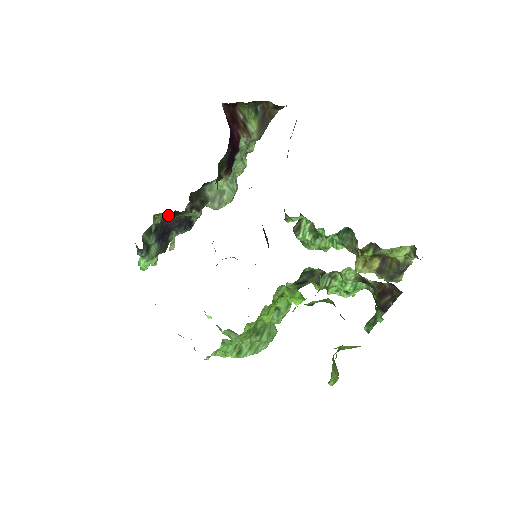
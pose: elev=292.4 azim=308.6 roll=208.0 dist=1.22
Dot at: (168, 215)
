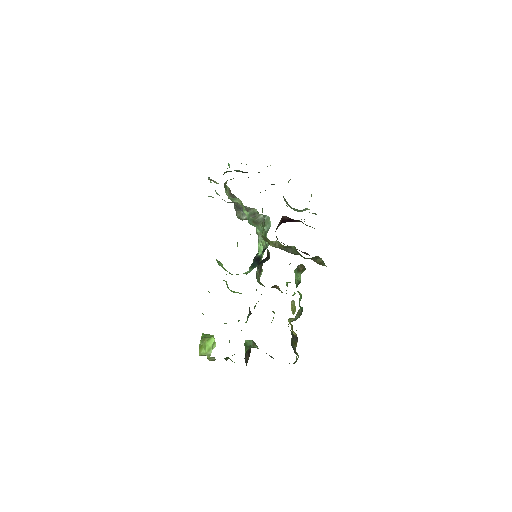
Dot at: occluded
